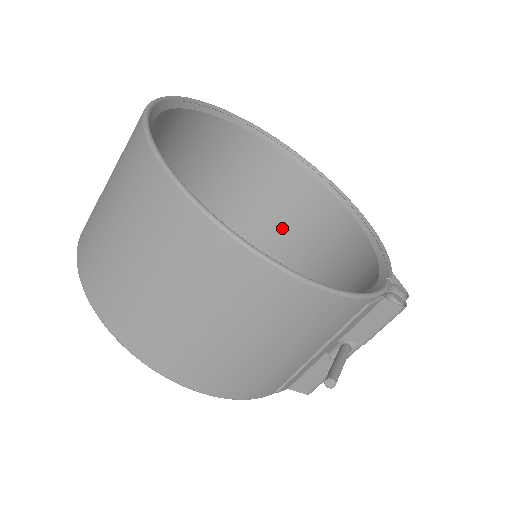
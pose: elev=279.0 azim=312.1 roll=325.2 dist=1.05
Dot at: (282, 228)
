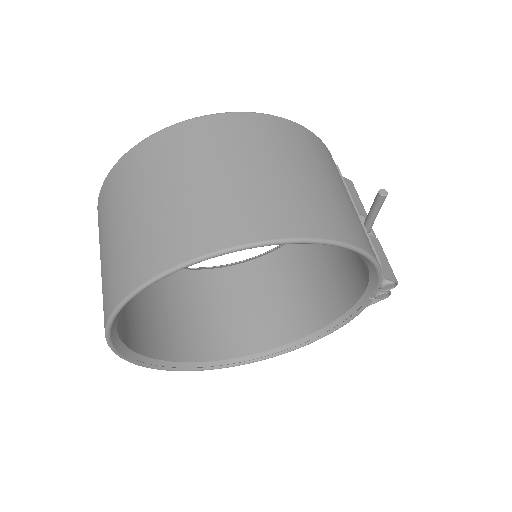
Dot at: (244, 315)
